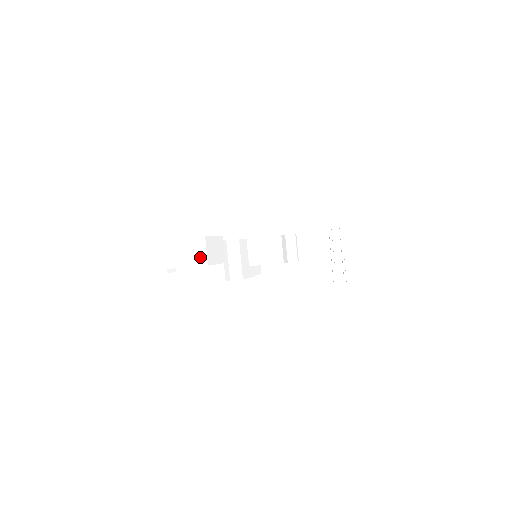
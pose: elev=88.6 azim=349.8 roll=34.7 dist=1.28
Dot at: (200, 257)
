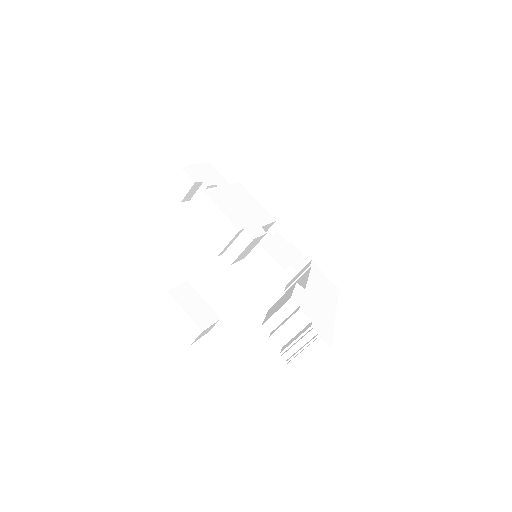
Dot at: (188, 336)
